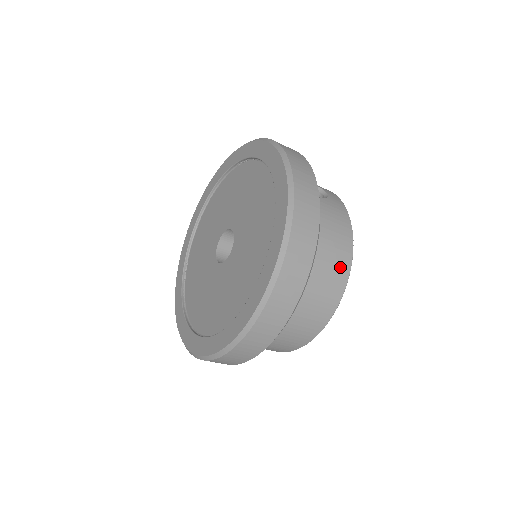
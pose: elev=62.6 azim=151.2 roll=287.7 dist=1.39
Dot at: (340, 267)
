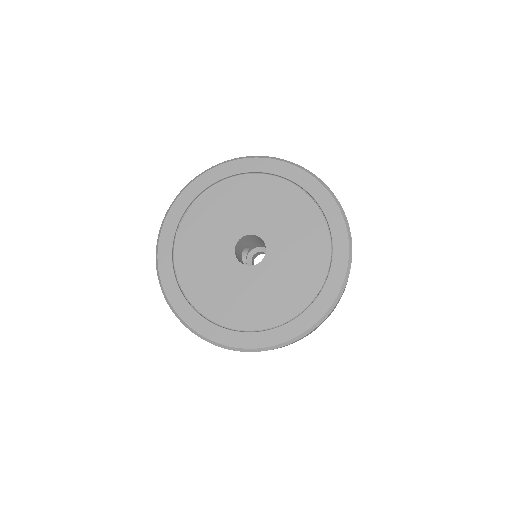
Dot at: occluded
